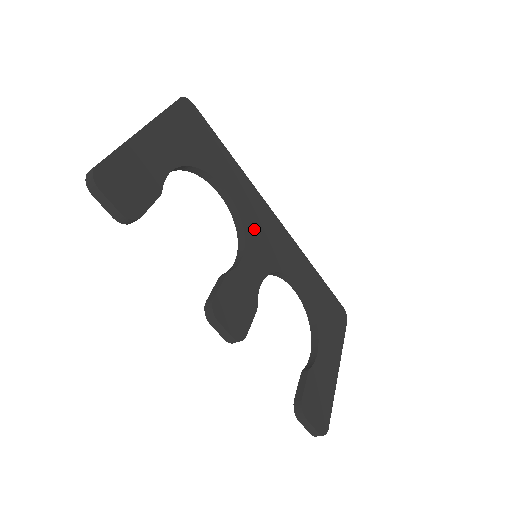
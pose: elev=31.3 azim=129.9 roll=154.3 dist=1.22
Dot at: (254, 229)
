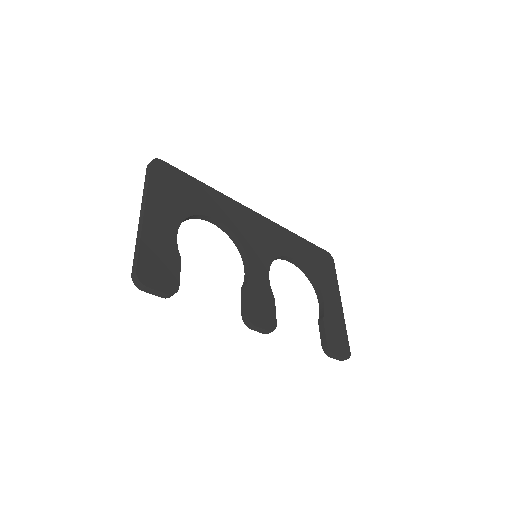
Dot at: (246, 236)
